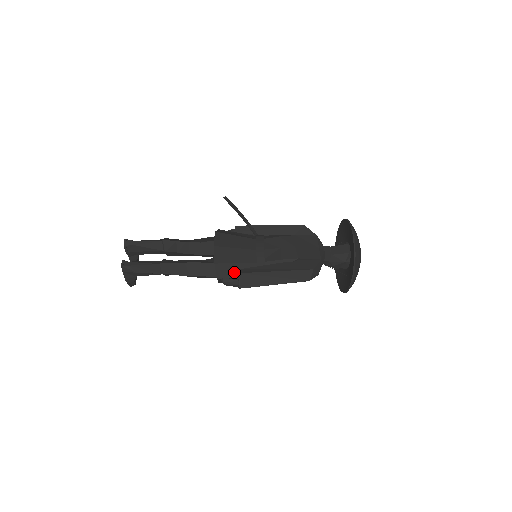
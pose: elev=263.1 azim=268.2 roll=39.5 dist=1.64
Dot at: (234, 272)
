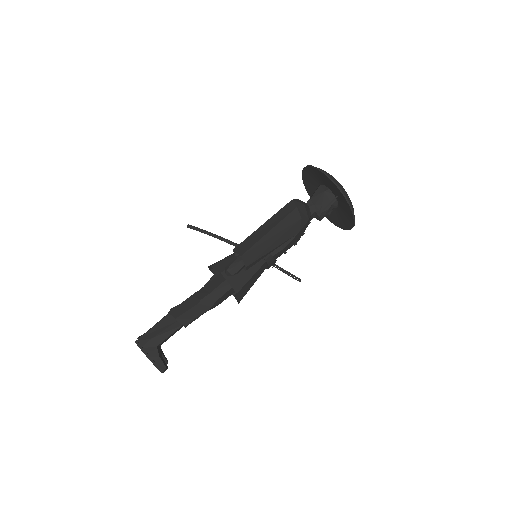
Dot at: occluded
